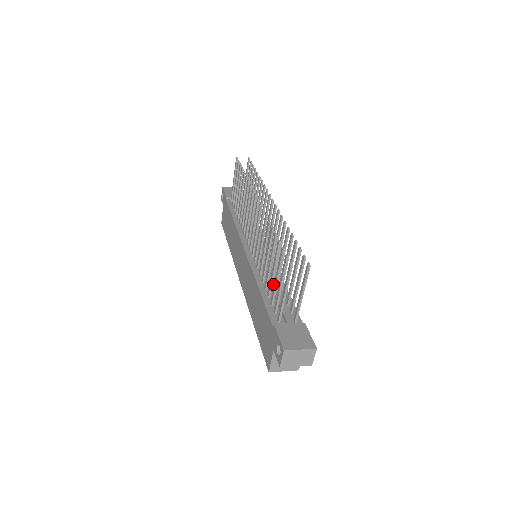
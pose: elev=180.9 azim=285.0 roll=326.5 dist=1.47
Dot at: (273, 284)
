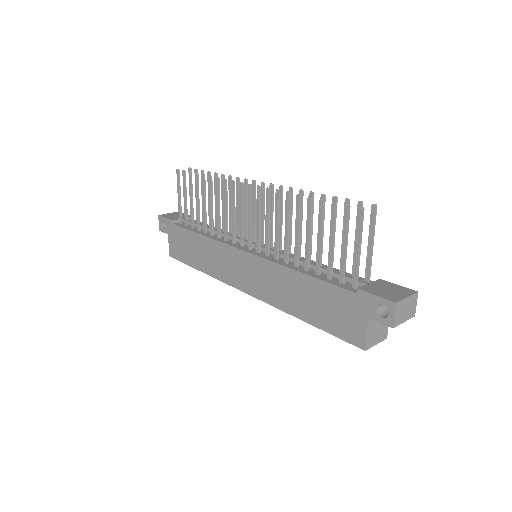
Dot at: (311, 263)
